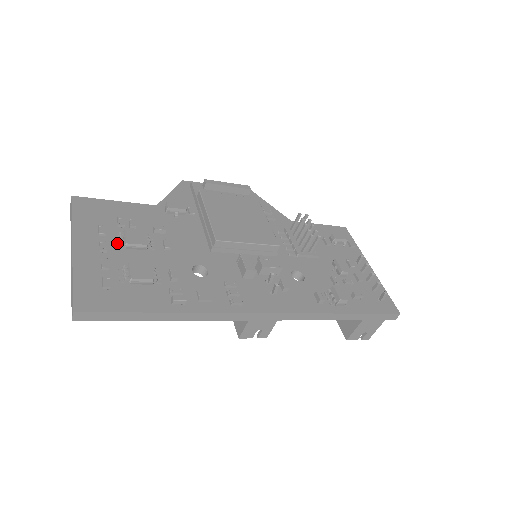
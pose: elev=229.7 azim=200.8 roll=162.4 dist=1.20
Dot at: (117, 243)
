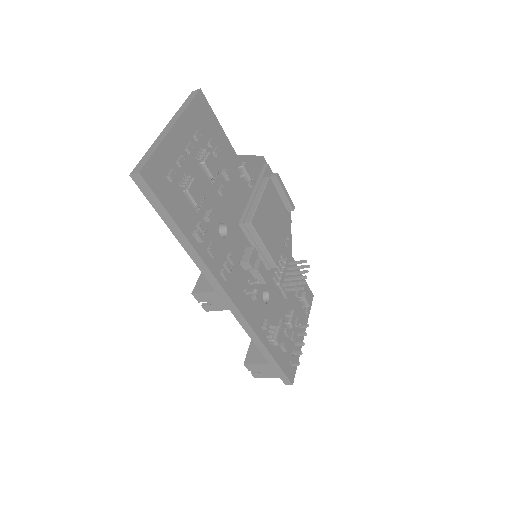
Dot at: (198, 154)
